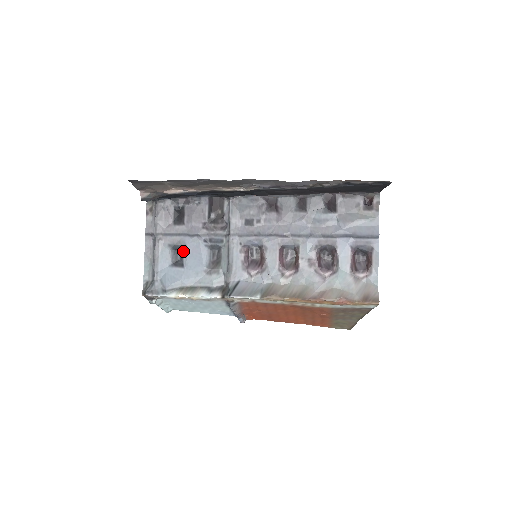
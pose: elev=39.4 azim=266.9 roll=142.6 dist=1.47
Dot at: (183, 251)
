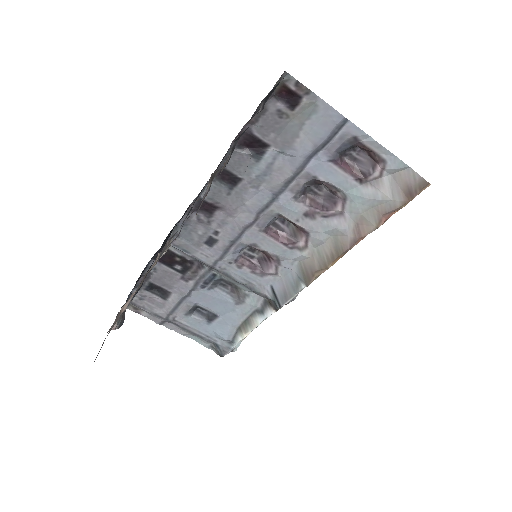
Dot at: (200, 307)
